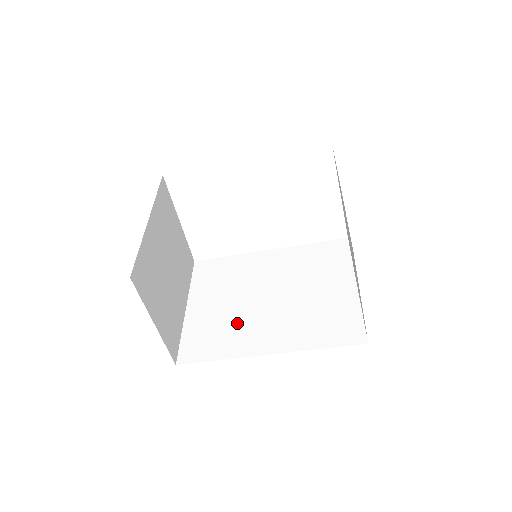
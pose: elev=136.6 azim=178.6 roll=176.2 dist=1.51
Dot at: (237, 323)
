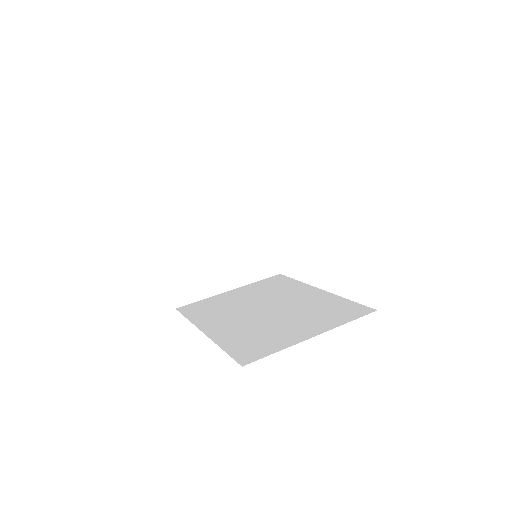
Dot at: (227, 310)
